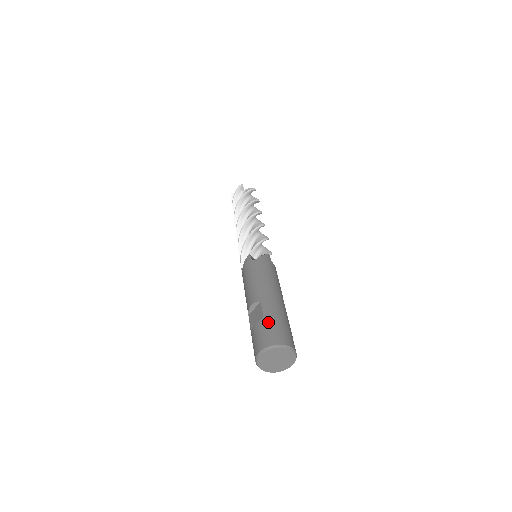
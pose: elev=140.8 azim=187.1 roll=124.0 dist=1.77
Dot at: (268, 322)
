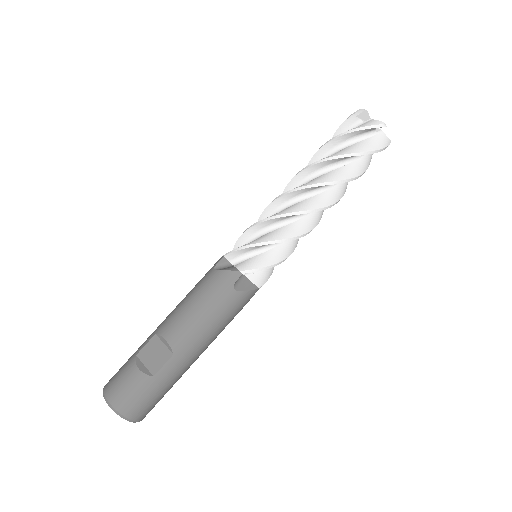
Dot at: (150, 387)
